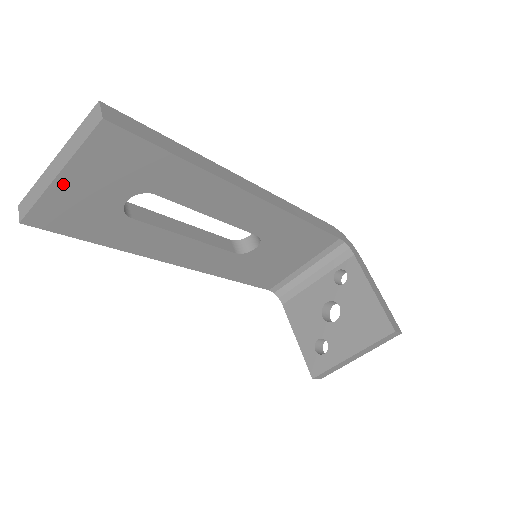
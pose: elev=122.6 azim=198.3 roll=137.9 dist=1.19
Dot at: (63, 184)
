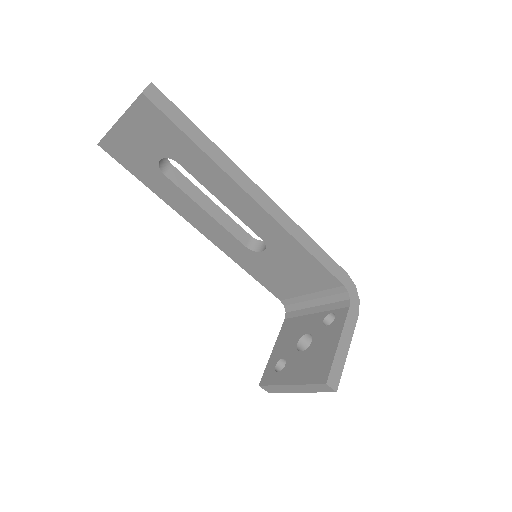
Dot at: (121, 129)
